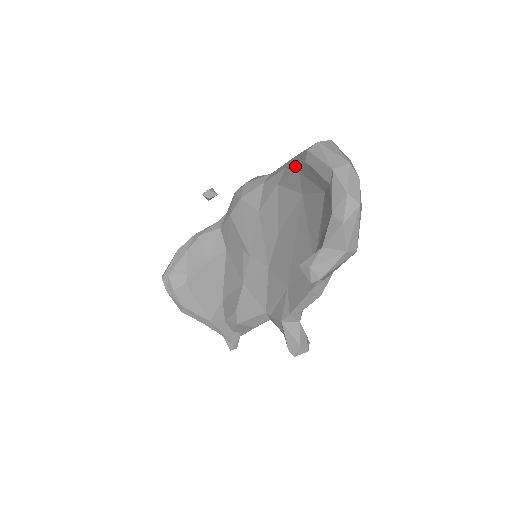
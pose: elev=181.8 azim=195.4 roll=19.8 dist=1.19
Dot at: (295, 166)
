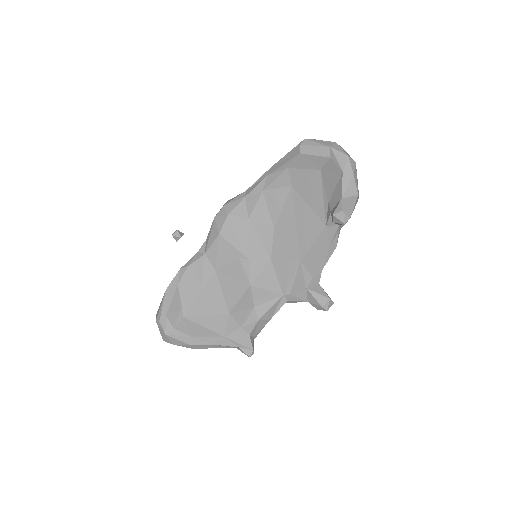
Dot at: (284, 165)
